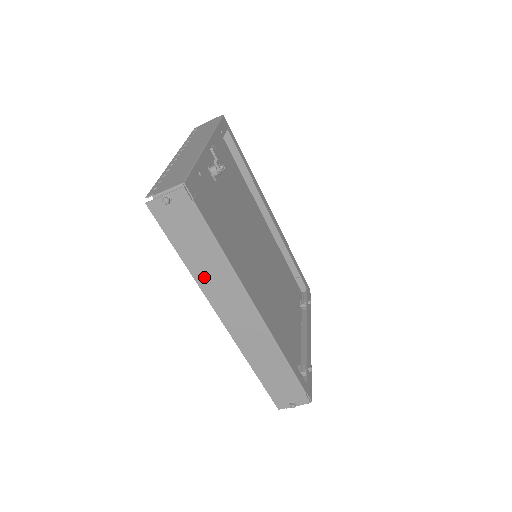
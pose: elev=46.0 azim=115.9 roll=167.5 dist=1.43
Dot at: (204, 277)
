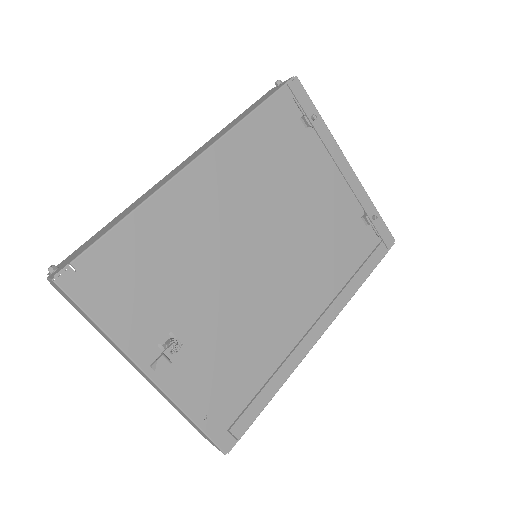
Dot at: occluded
